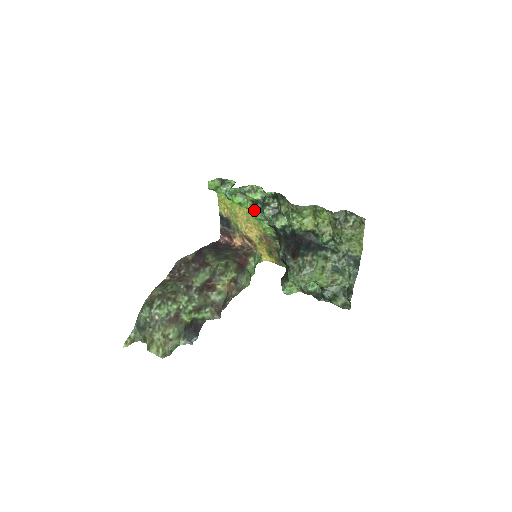
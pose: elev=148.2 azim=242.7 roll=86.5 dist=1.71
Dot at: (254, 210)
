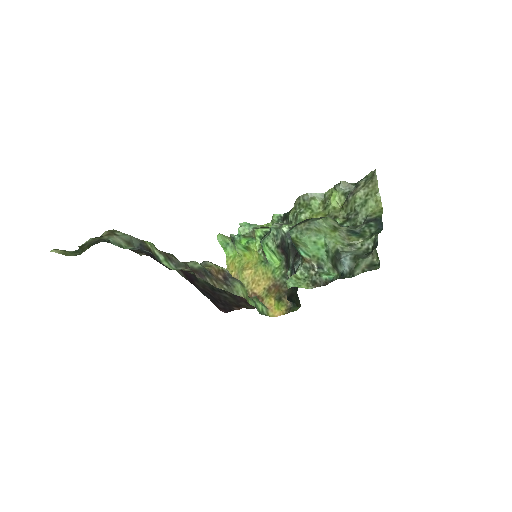
Dot at: occluded
